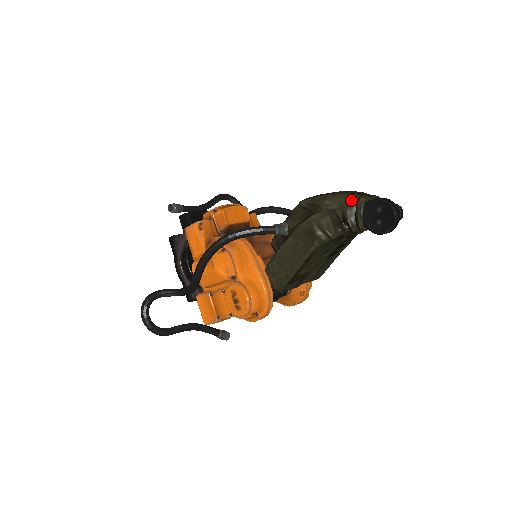
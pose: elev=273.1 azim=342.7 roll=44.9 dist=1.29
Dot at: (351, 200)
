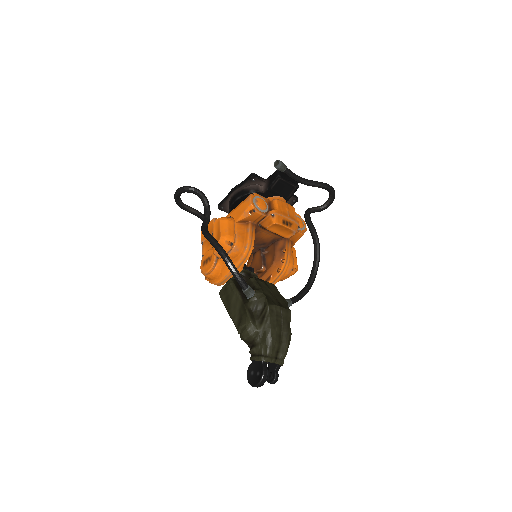
Dot at: (264, 350)
